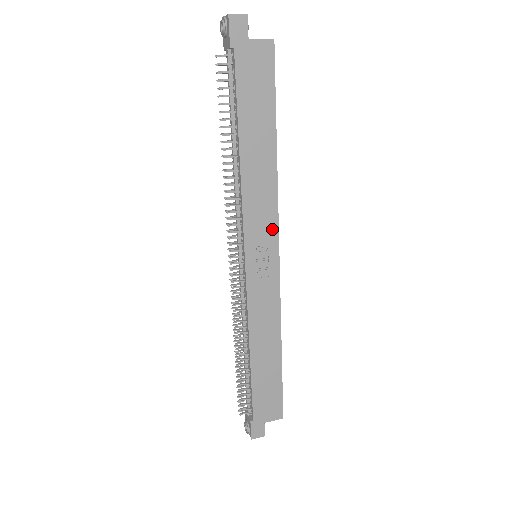
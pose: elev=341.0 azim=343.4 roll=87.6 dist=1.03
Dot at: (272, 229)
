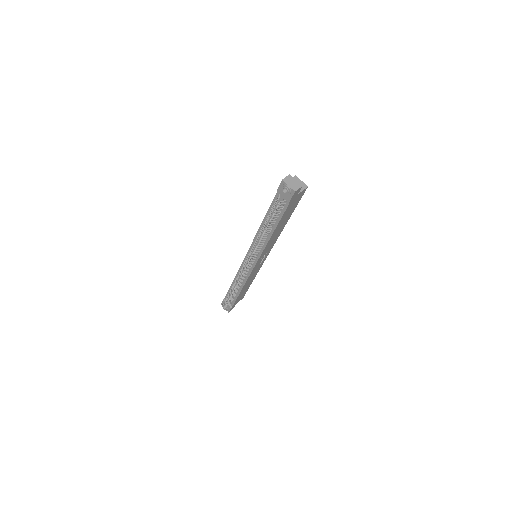
Dot at: (271, 248)
